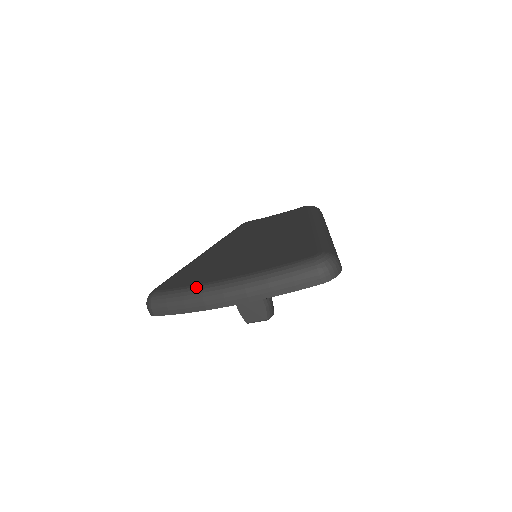
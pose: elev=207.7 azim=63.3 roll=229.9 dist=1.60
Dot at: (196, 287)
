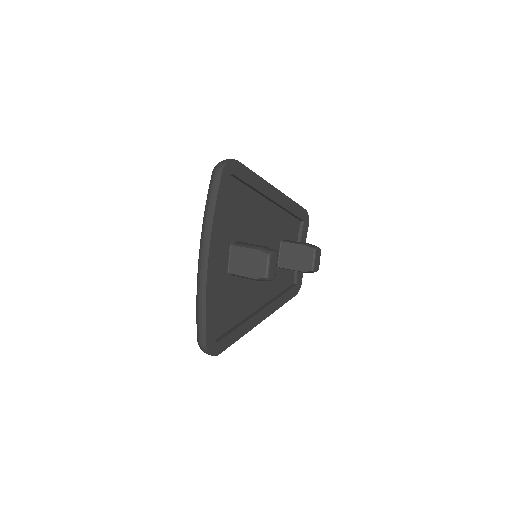
Dot at: occluded
